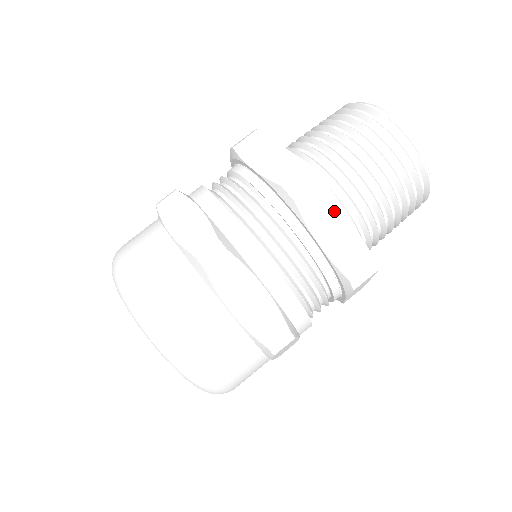
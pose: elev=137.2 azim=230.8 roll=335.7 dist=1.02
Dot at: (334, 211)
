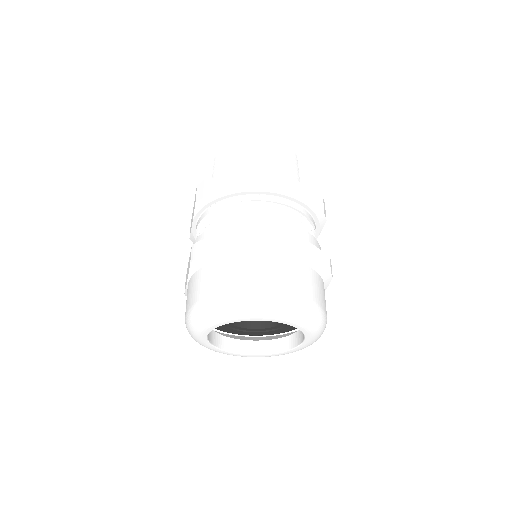
Dot at: (294, 182)
